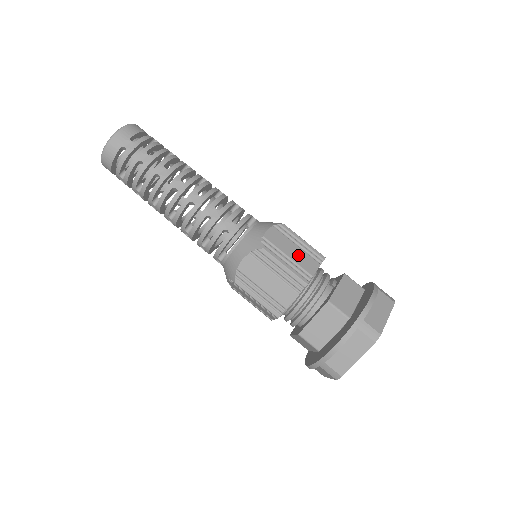
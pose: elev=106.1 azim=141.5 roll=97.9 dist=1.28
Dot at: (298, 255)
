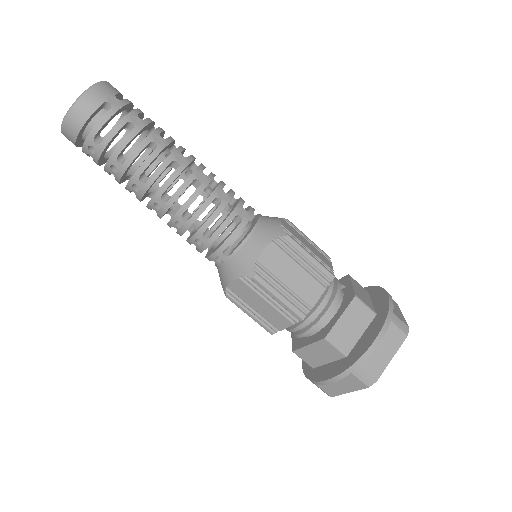
Dot at: (313, 249)
